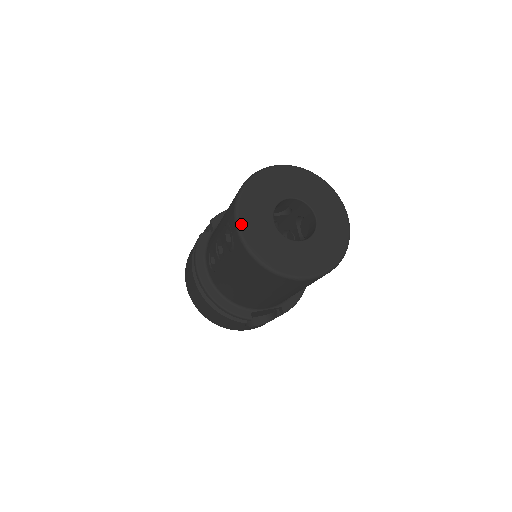
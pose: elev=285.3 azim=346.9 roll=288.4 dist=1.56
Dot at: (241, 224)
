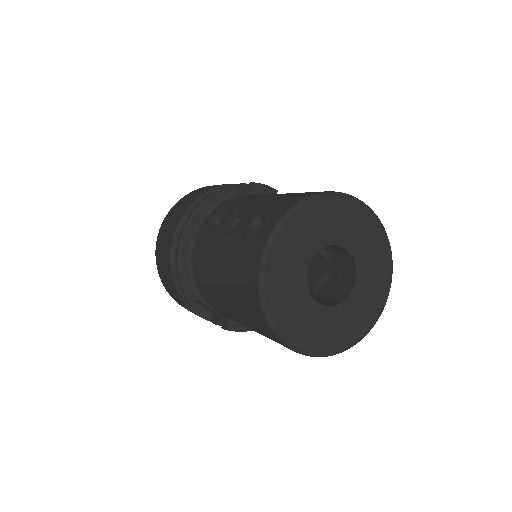
Dot at: (283, 228)
